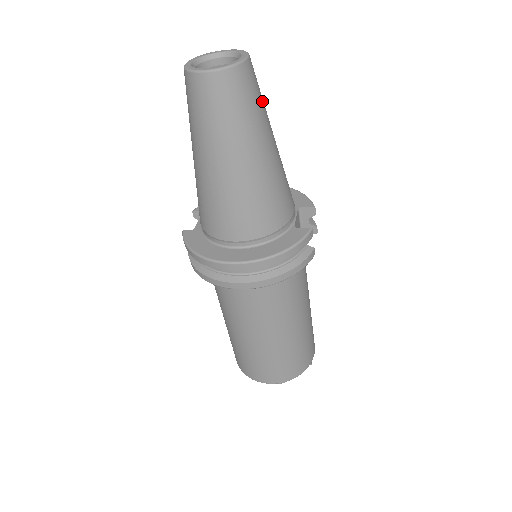
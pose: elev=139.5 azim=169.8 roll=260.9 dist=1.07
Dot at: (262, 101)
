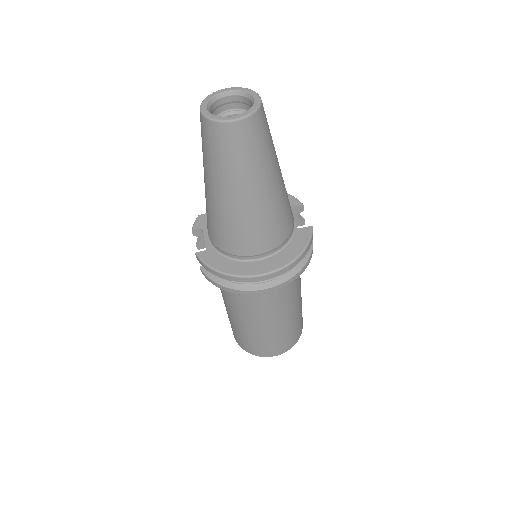
Dot at: occluded
